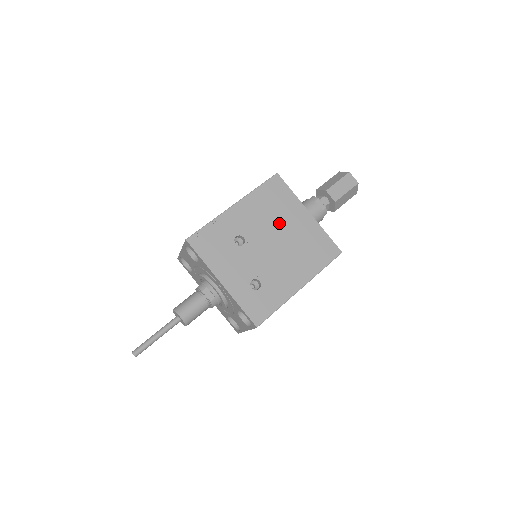
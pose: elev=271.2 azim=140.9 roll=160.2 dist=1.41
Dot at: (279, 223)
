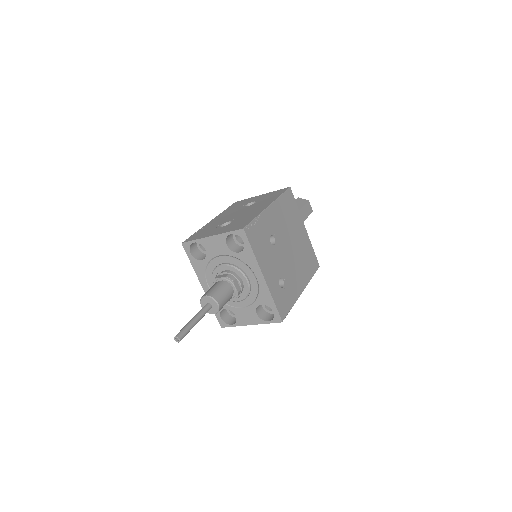
Dot at: (292, 231)
